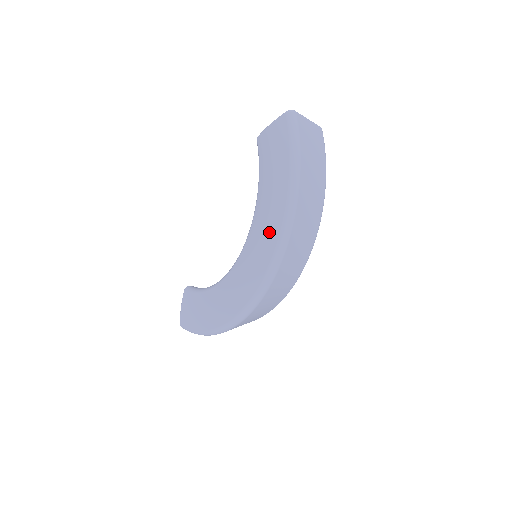
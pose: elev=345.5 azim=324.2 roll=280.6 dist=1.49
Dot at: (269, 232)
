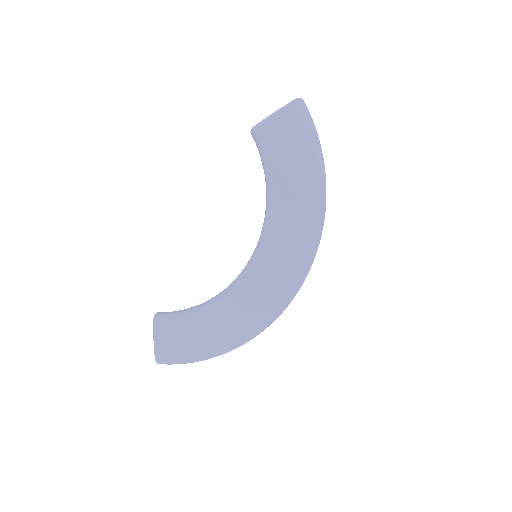
Dot at: (301, 226)
